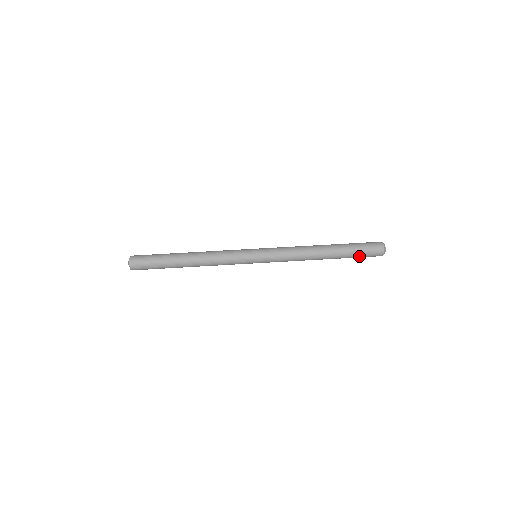
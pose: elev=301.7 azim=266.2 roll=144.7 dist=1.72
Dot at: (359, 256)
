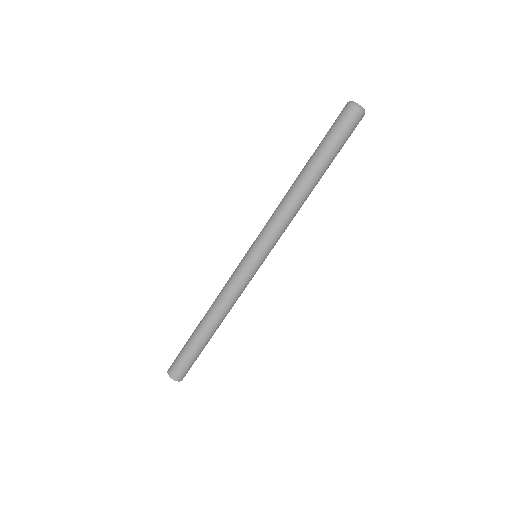
Dot at: occluded
